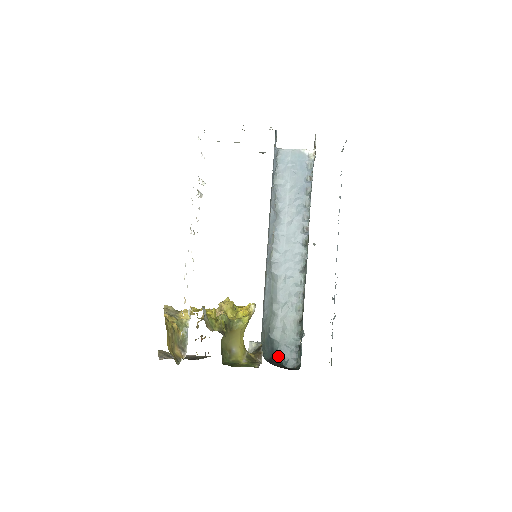
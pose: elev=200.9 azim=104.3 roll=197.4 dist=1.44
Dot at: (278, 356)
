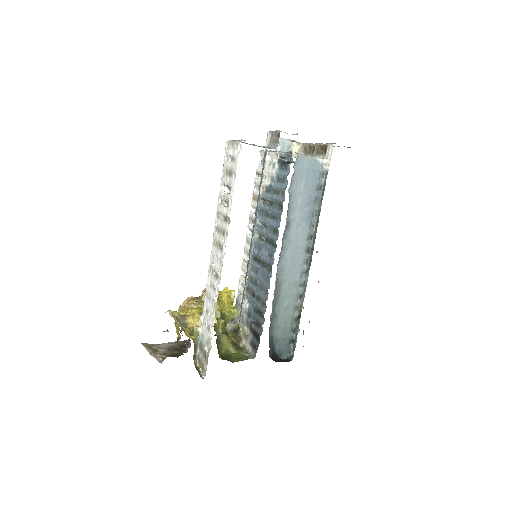
Dot at: (275, 351)
